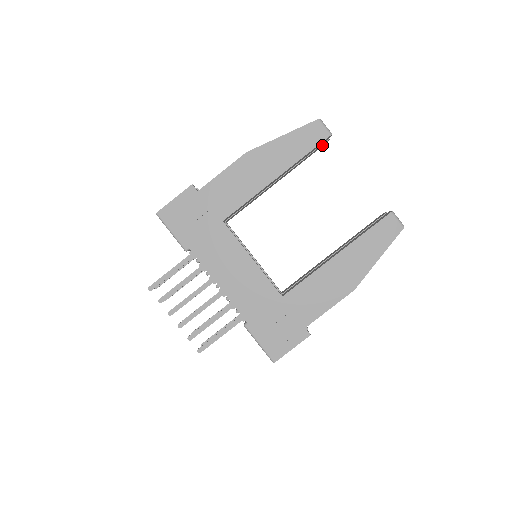
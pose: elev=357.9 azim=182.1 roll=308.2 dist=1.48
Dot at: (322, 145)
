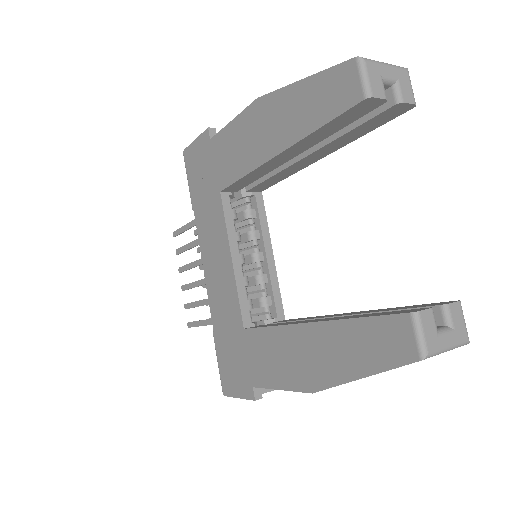
Dot at: (394, 111)
